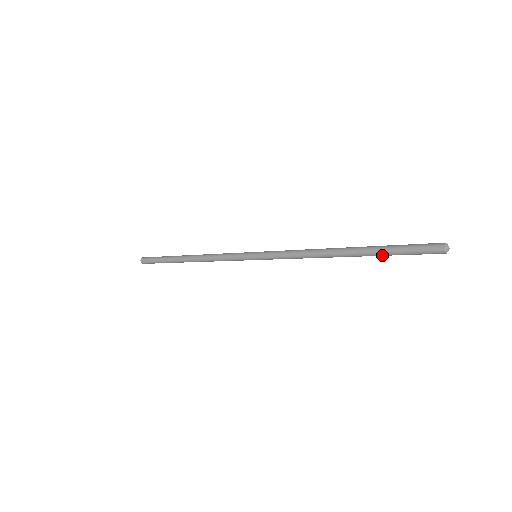
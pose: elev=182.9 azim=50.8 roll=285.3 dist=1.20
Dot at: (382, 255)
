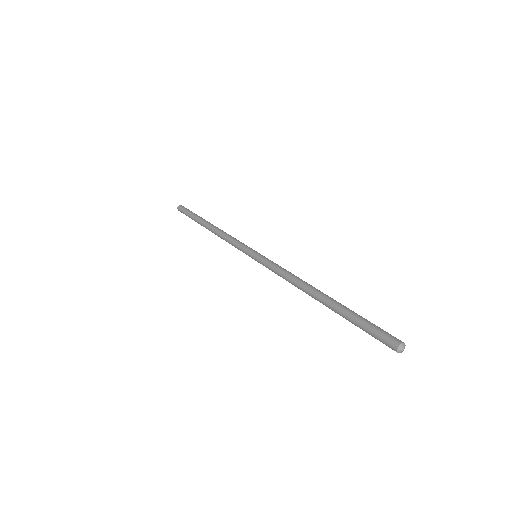
Dot at: (350, 320)
